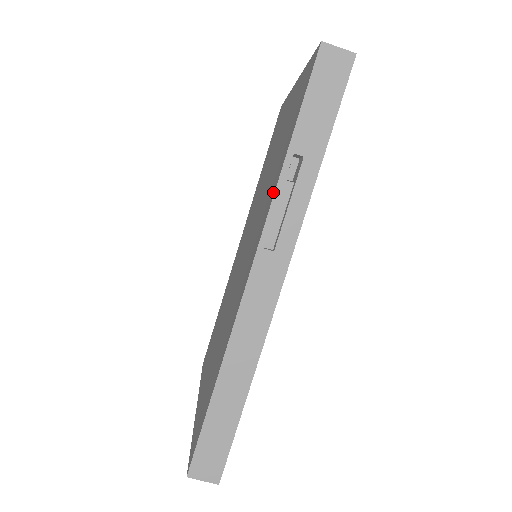
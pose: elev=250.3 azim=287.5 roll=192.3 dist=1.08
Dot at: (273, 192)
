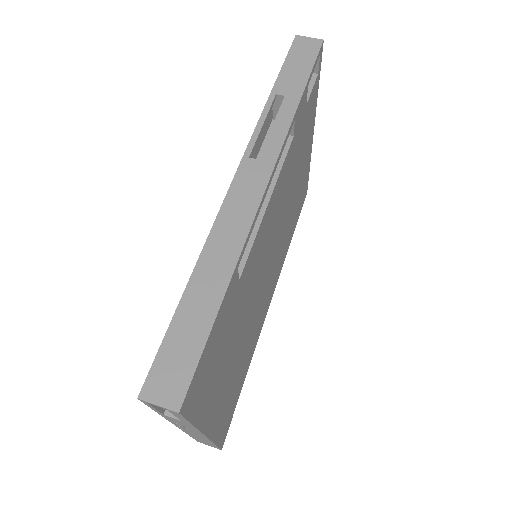
Dot at: occluded
